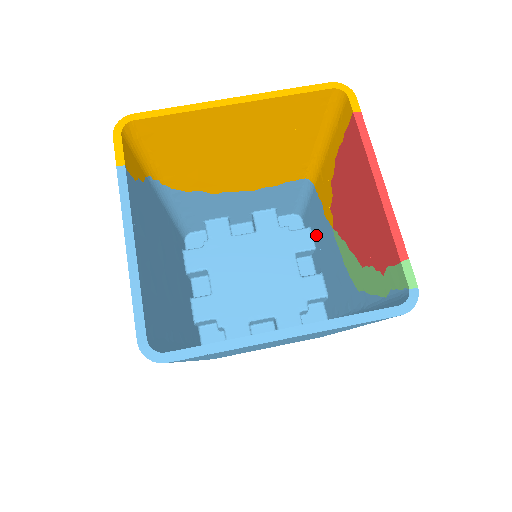
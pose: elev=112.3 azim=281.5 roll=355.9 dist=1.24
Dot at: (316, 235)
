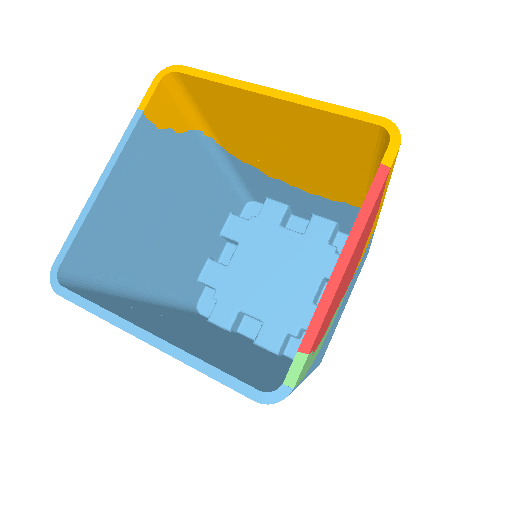
Dot at: occluded
